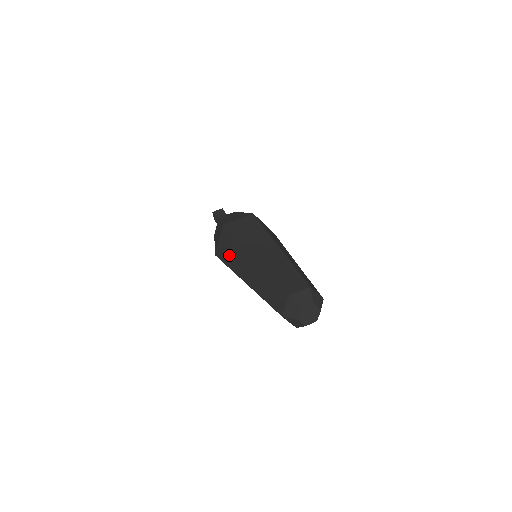
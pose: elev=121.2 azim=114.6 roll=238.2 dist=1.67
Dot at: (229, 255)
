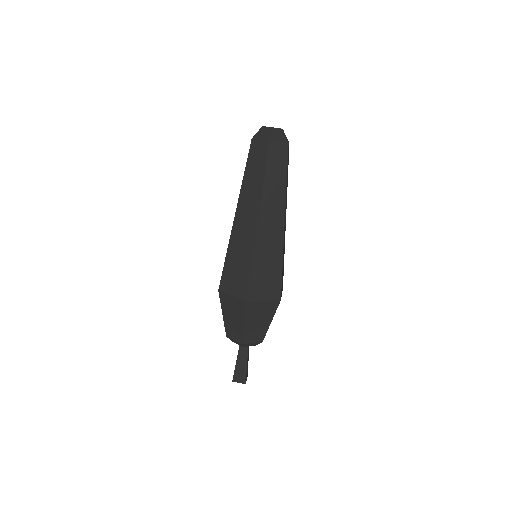
Dot at: (241, 265)
